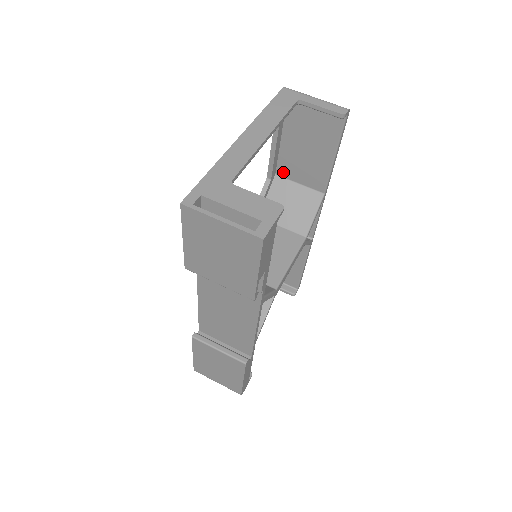
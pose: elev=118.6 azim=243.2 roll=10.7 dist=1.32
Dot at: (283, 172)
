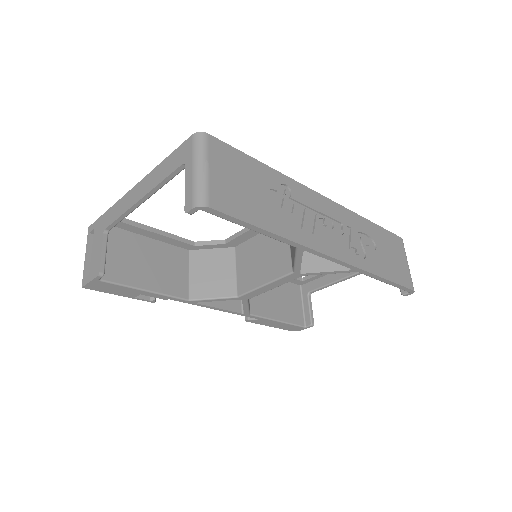
Dot at: occluded
